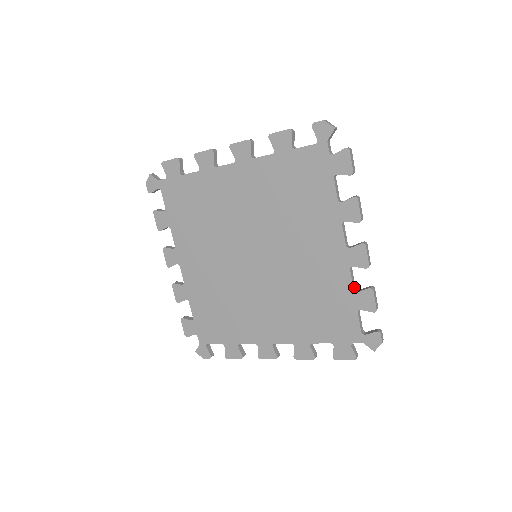
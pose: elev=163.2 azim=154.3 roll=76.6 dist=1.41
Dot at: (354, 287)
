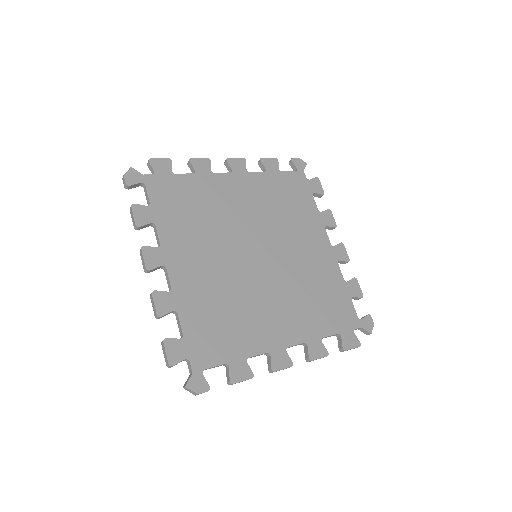
Dot at: (342, 280)
